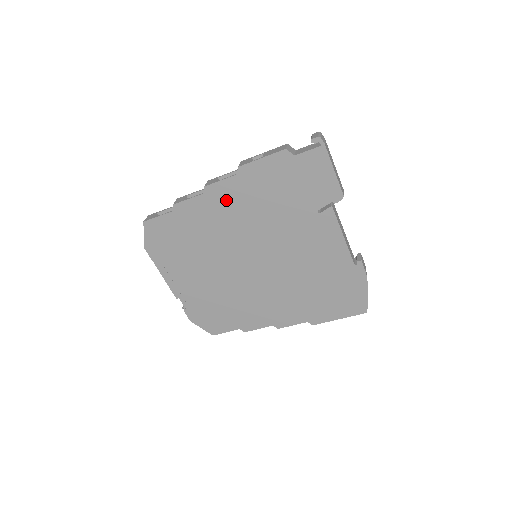
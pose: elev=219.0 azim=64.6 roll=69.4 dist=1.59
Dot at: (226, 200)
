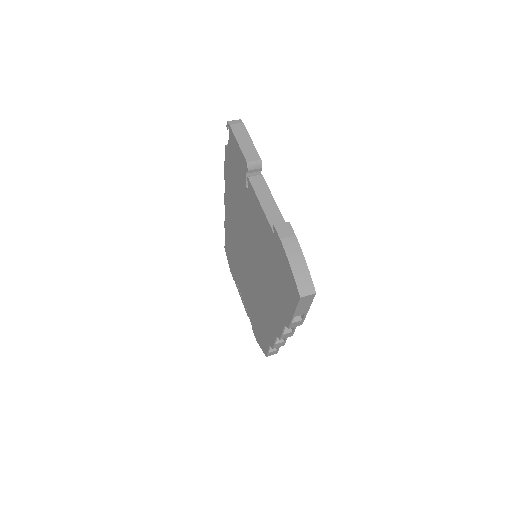
Dot at: (230, 208)
